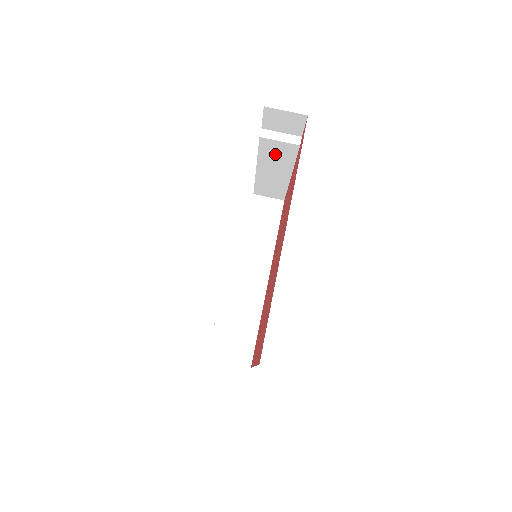
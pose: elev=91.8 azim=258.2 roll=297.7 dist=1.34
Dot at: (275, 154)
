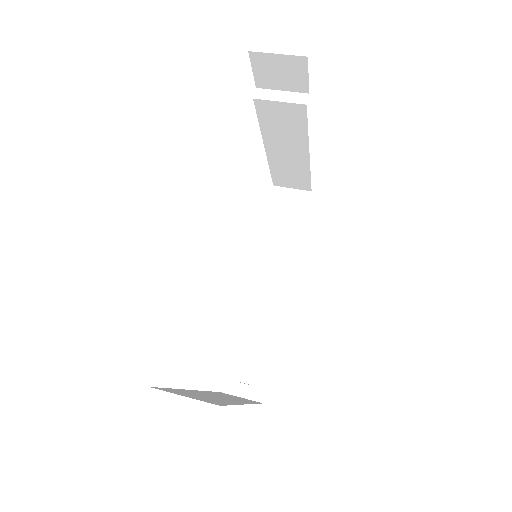
Dot at: (280, 123)
